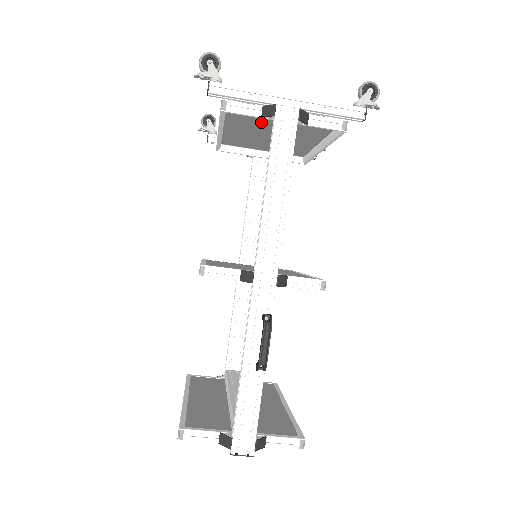
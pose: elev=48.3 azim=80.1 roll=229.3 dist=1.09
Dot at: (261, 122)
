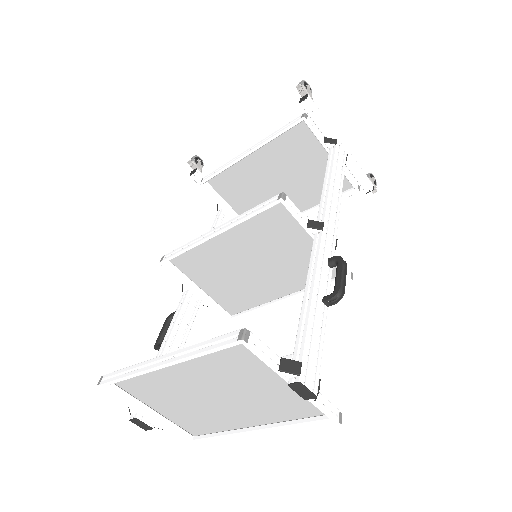
Dot at: (294, 159)
